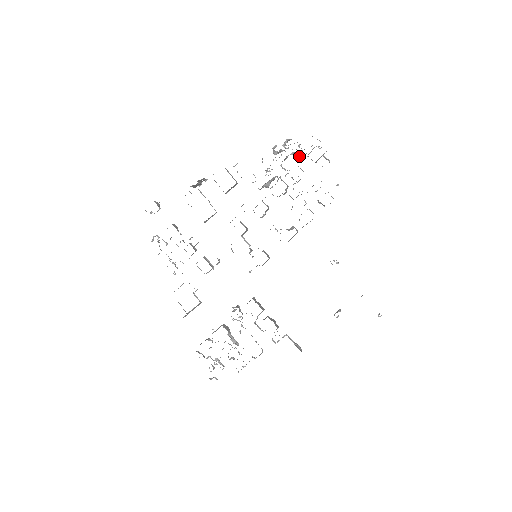
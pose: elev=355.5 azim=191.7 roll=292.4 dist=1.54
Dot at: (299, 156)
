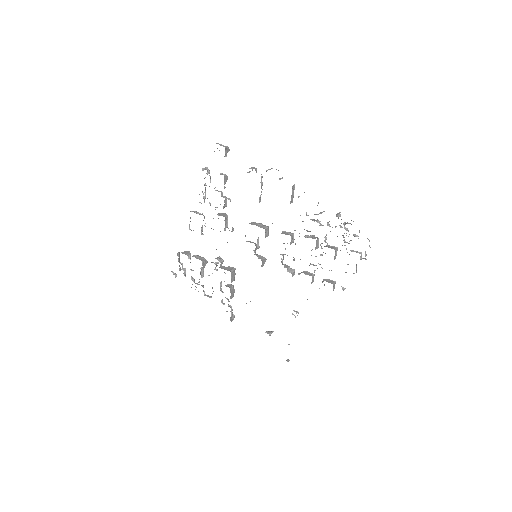
Dot at: occluded
